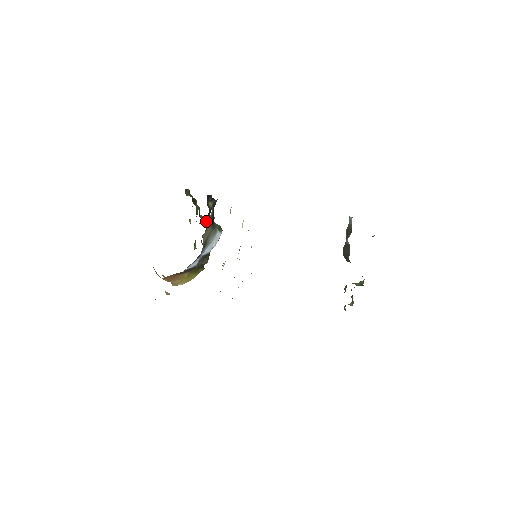
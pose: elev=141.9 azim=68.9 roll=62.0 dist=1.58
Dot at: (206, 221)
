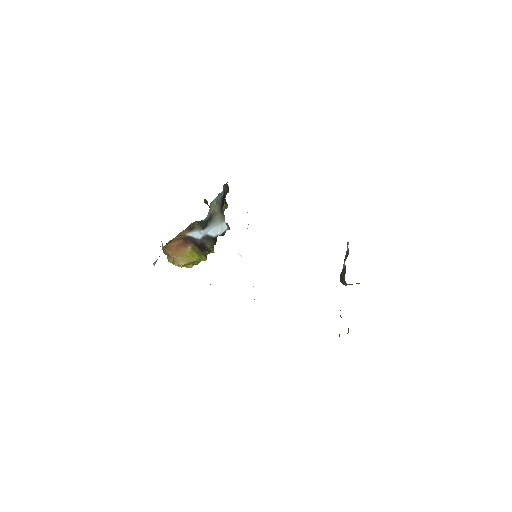
Dot at: occluded
